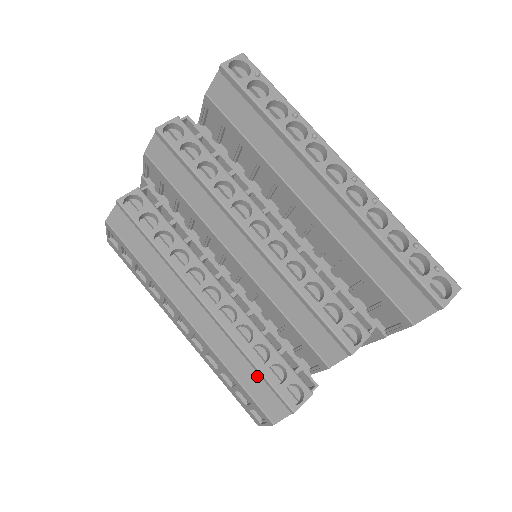
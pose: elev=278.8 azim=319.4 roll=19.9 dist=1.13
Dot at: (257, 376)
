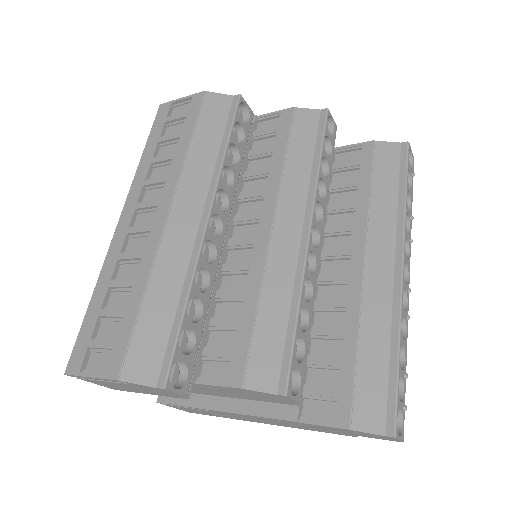
Dot at: (170, 321)
